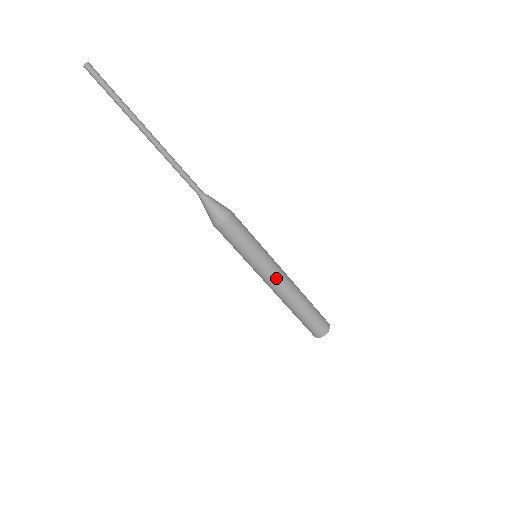
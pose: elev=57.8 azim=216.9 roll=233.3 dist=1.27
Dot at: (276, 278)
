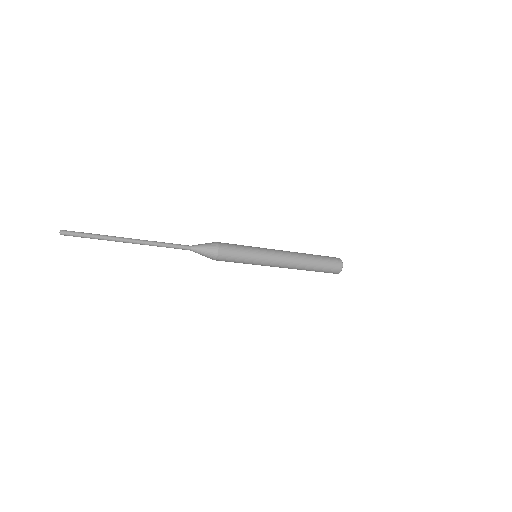
Dot at: occluded
